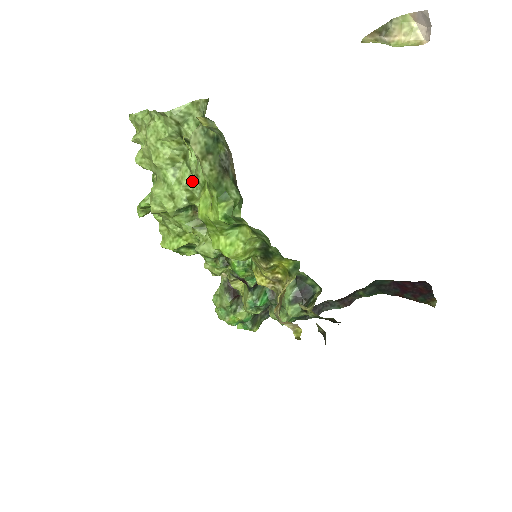
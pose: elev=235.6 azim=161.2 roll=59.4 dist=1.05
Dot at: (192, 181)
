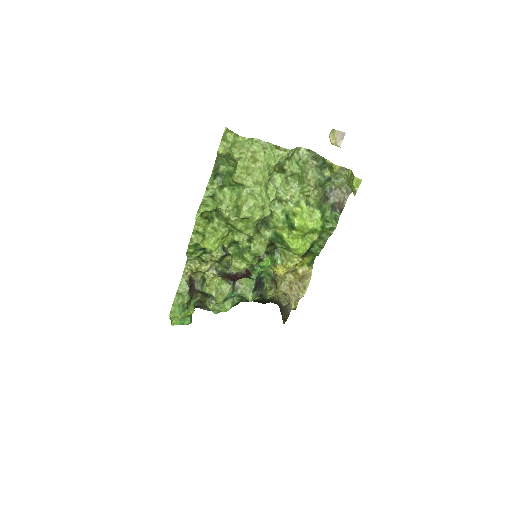
Dot at: (275, 198)
